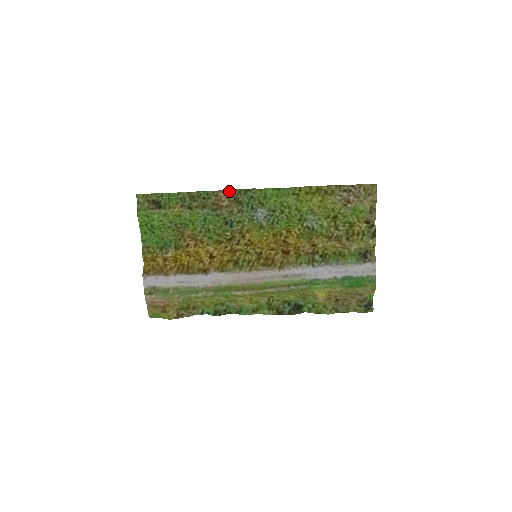
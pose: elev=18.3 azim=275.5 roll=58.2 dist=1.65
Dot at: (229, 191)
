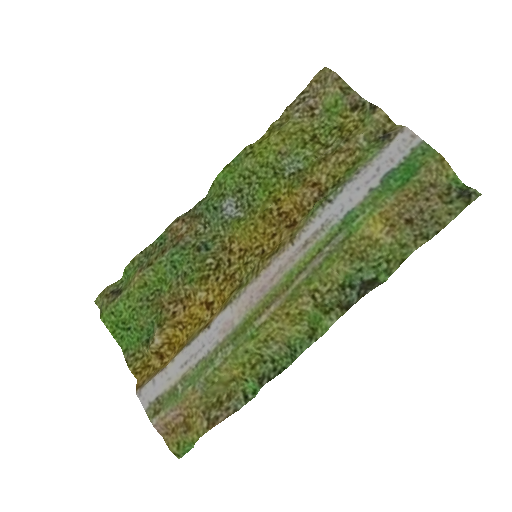
Dot at: (182, 216)
